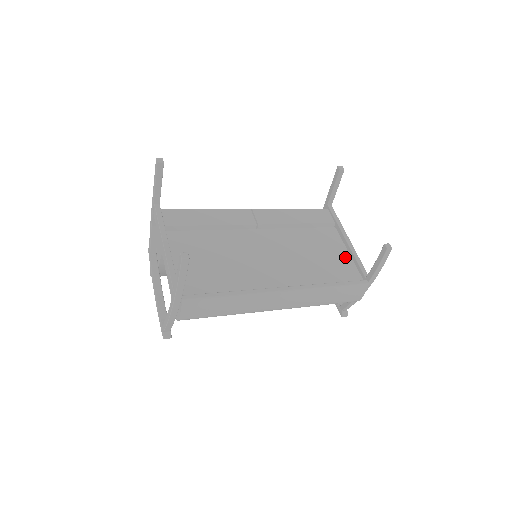
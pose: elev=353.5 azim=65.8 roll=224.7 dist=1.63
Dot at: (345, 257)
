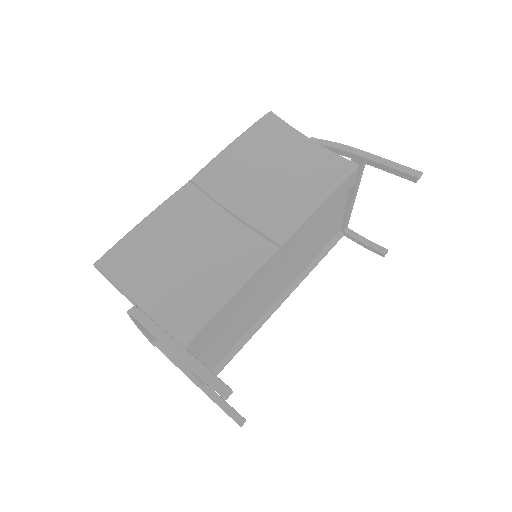
Dot at: (340, 217)
